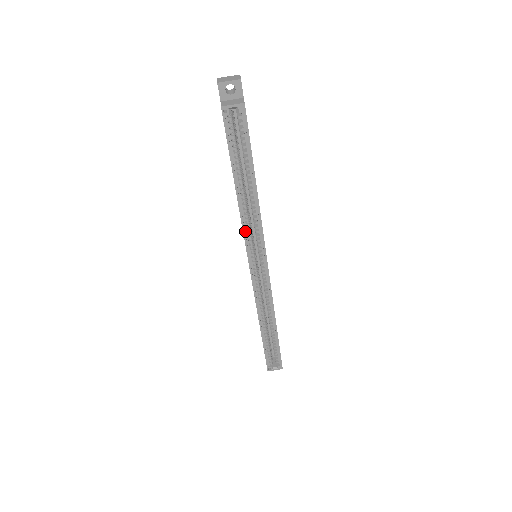
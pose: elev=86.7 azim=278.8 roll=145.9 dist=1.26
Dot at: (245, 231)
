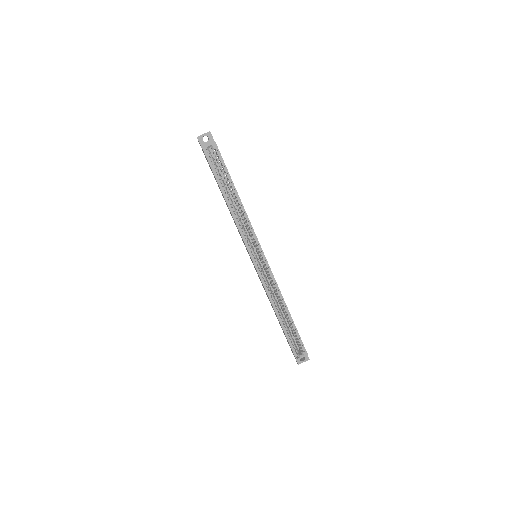
Dot at: (241, 232)
